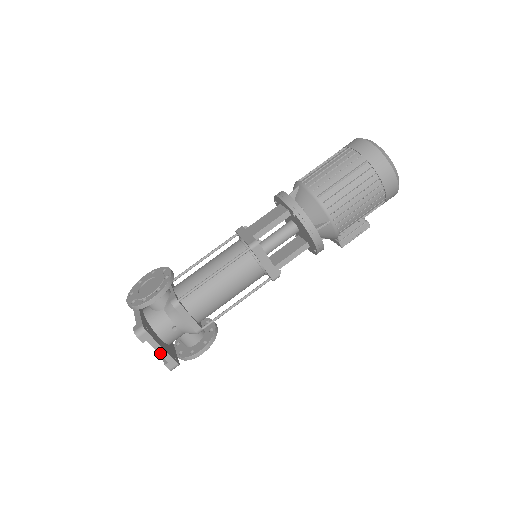
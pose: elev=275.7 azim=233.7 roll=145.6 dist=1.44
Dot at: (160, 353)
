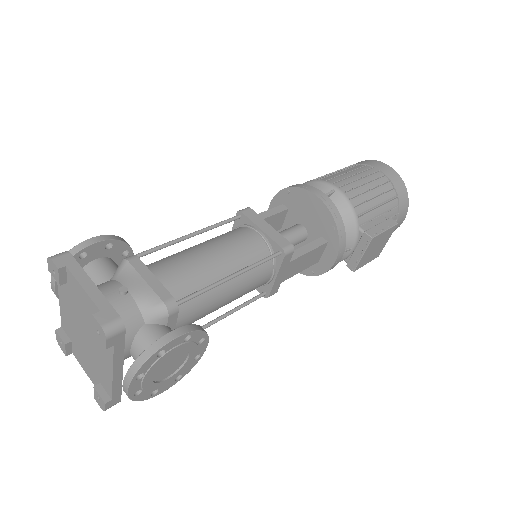
Dot at: (87, 291)
